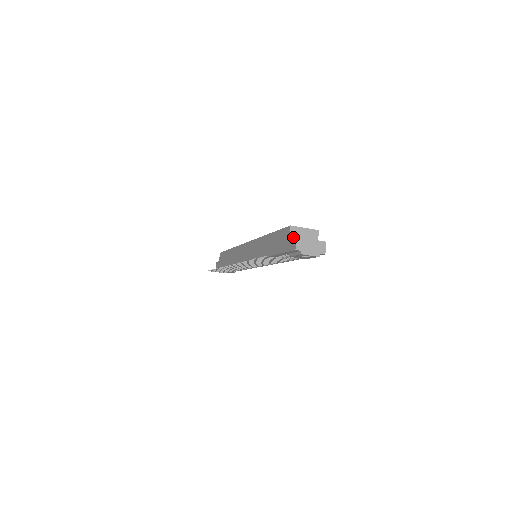
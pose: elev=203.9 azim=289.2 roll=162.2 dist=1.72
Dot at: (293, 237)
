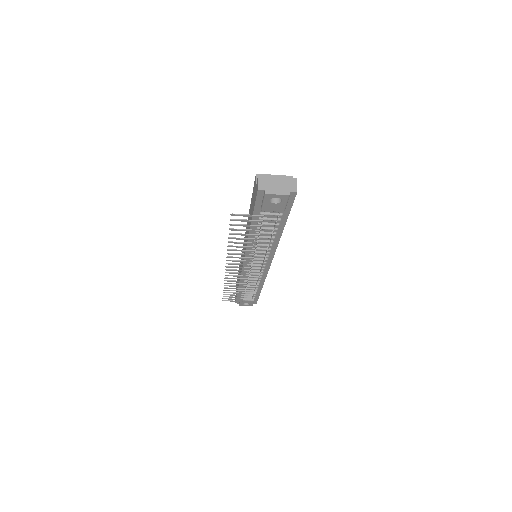
Dot at: occluded
